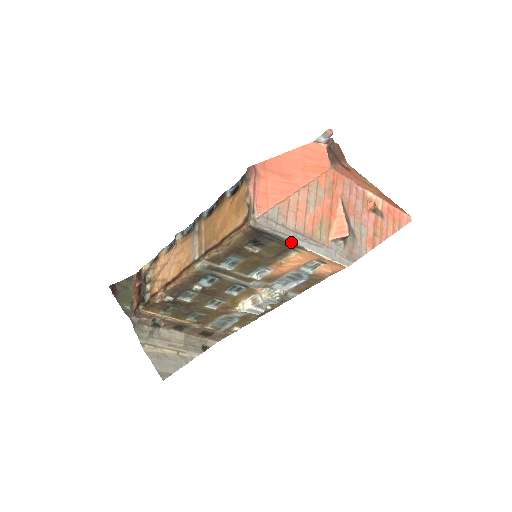
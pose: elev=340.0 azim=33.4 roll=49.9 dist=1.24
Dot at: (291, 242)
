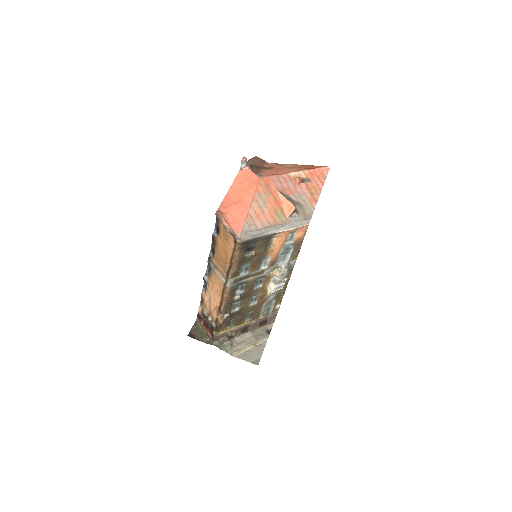
Dot at: (267, 235)
